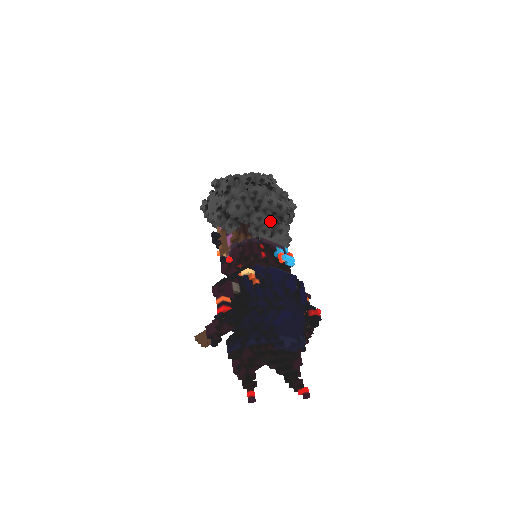
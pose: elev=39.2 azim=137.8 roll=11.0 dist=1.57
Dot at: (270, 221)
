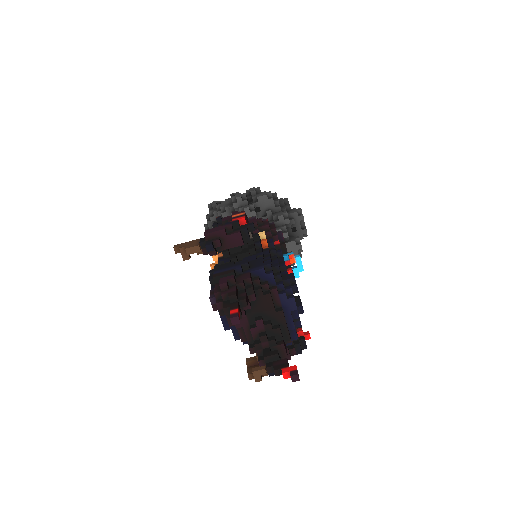
Dot at: occluded
